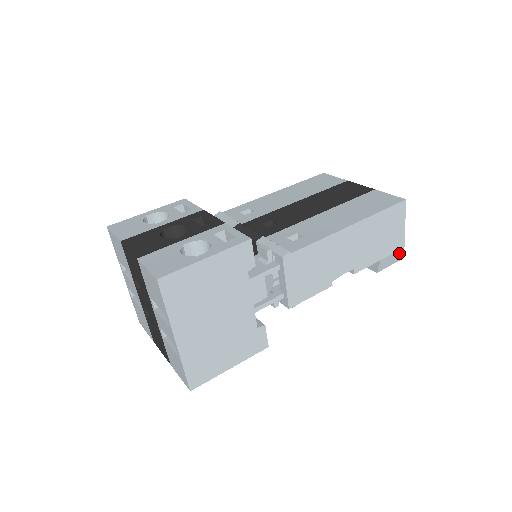
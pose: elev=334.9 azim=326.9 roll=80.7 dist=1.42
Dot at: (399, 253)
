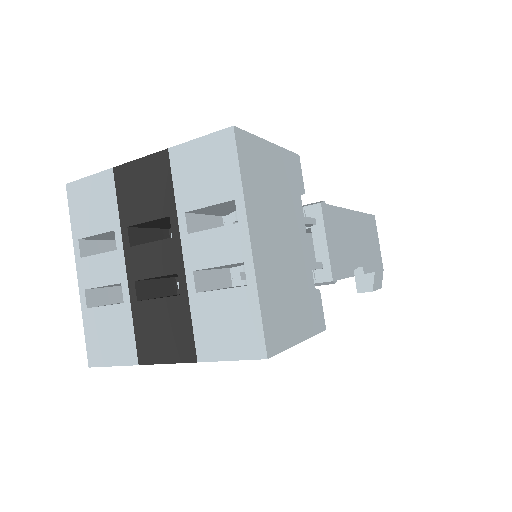
Dot at: (381, 276)
